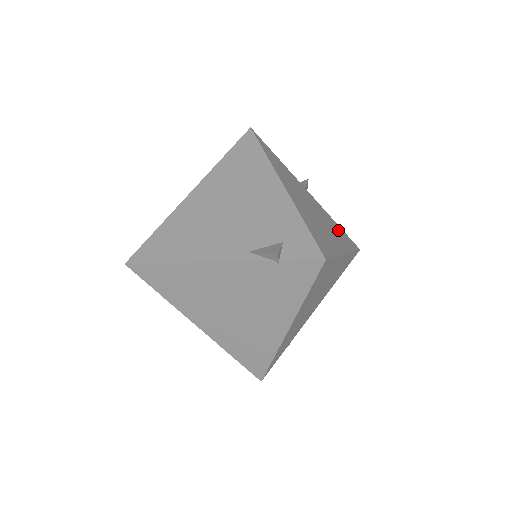
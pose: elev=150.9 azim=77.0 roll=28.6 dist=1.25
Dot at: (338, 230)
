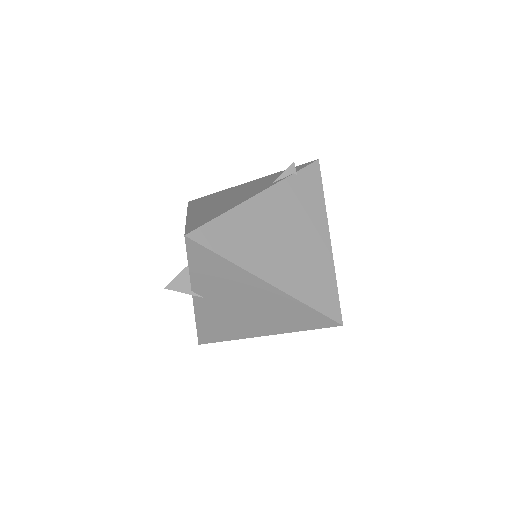
Dot at: occluded
